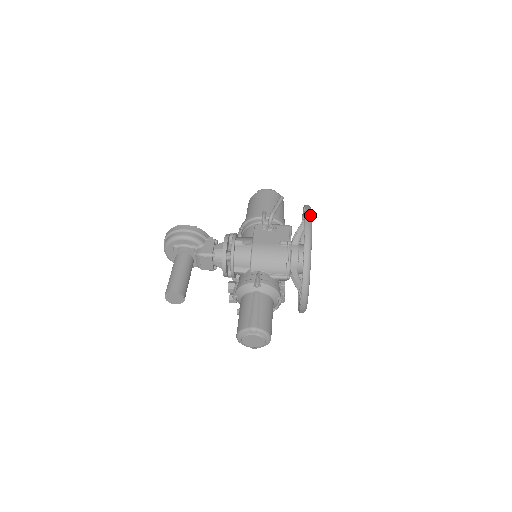
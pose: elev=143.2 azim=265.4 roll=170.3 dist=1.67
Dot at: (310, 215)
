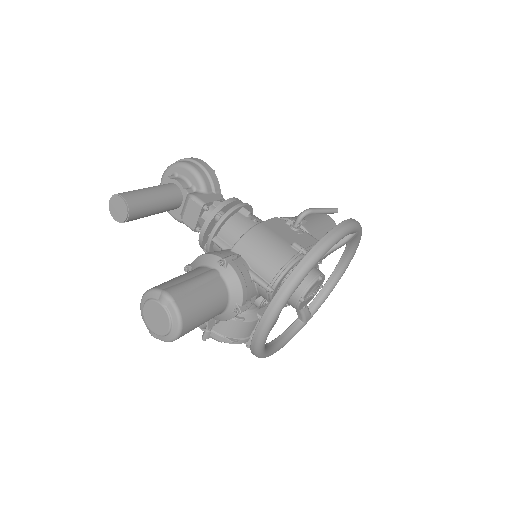
Dot at: (354, 224)
